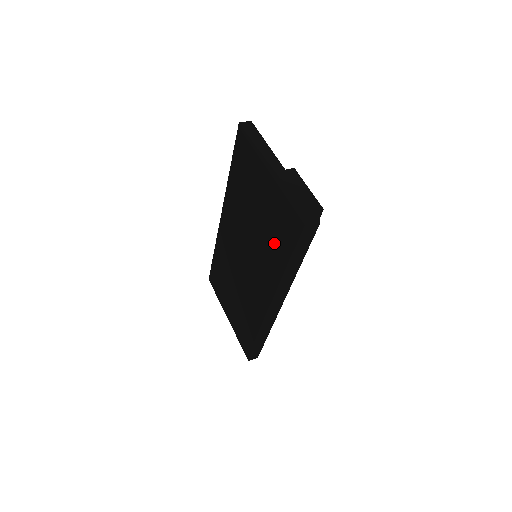
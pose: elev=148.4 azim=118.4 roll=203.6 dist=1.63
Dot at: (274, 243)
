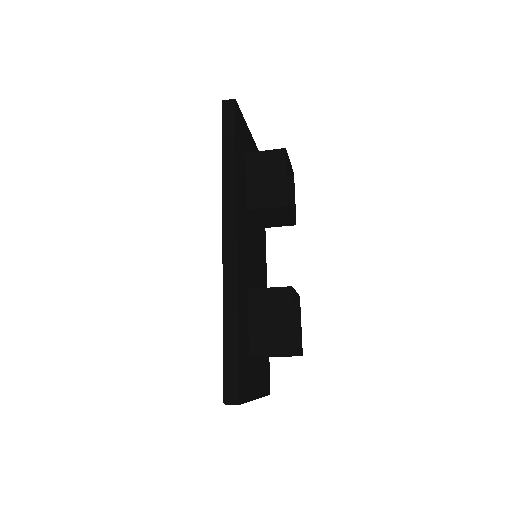
Dot at: occluded
